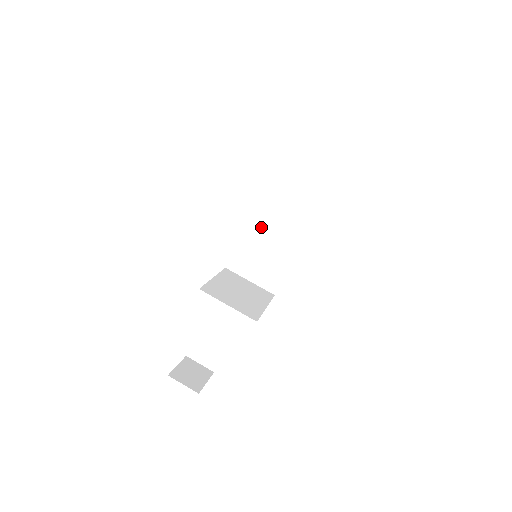
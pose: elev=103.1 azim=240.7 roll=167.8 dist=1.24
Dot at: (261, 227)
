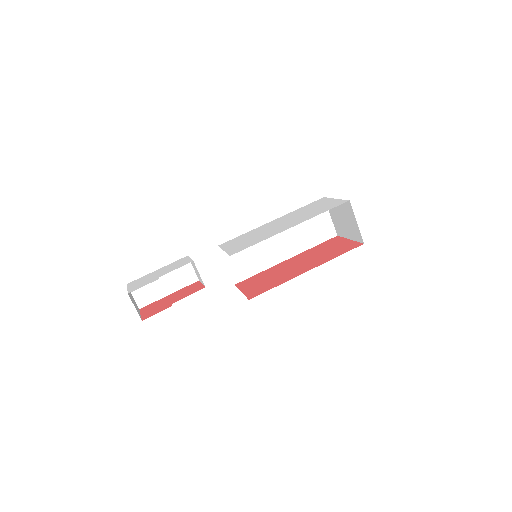
Dot at: occluded
